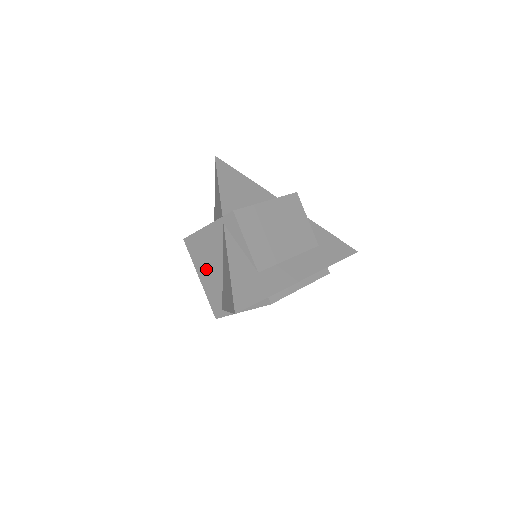
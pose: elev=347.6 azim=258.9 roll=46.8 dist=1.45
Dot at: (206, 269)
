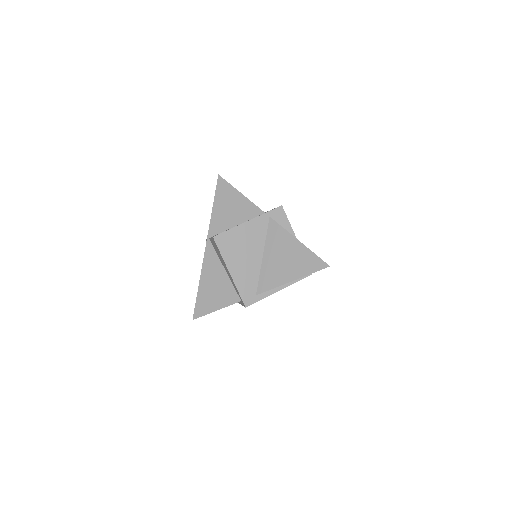
Dot at: (241, 260)
